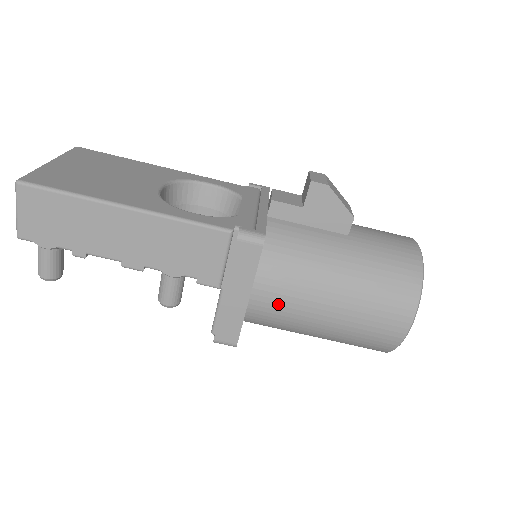
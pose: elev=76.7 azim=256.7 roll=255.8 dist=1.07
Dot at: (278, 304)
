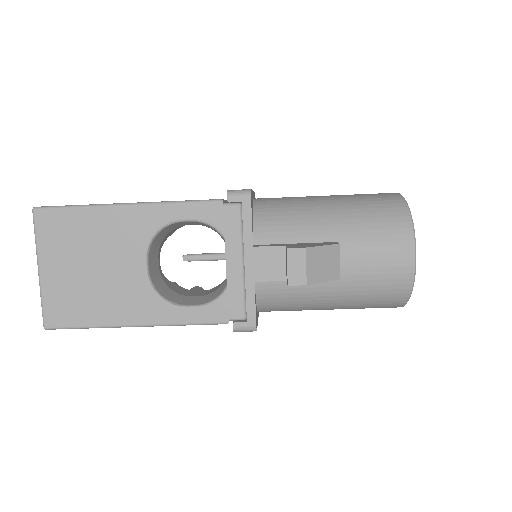
Dot at: occluded
